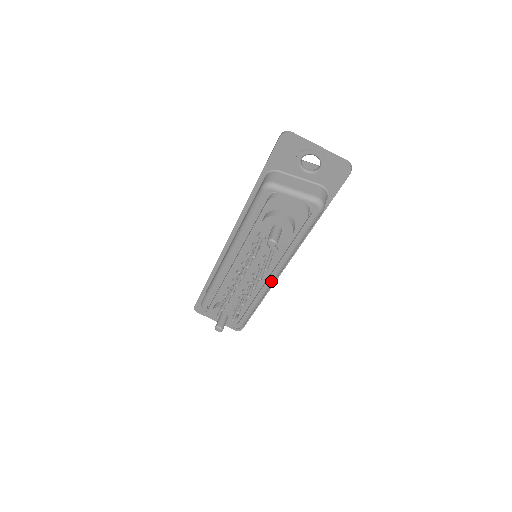
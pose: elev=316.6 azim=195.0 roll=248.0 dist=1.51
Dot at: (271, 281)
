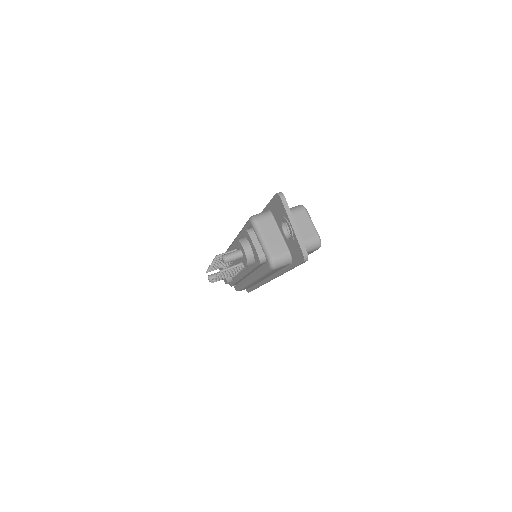
Dot at: (249, 281)
